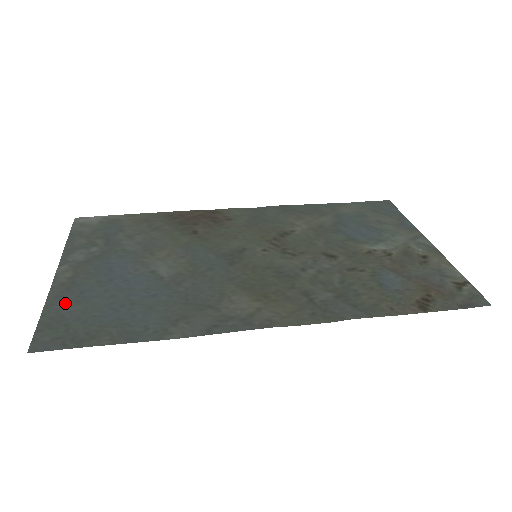
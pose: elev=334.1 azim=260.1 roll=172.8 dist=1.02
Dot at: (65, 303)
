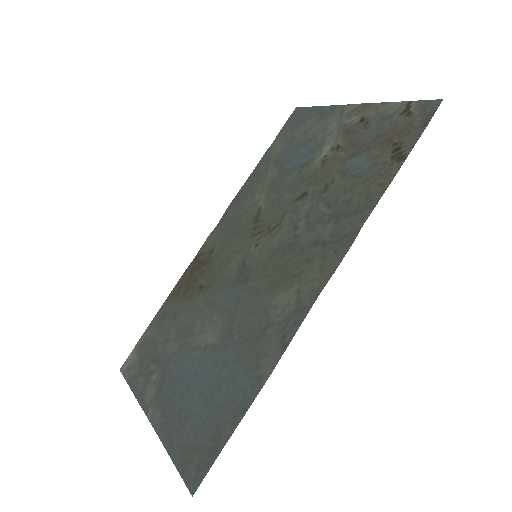
Dot at: (177, 435)
